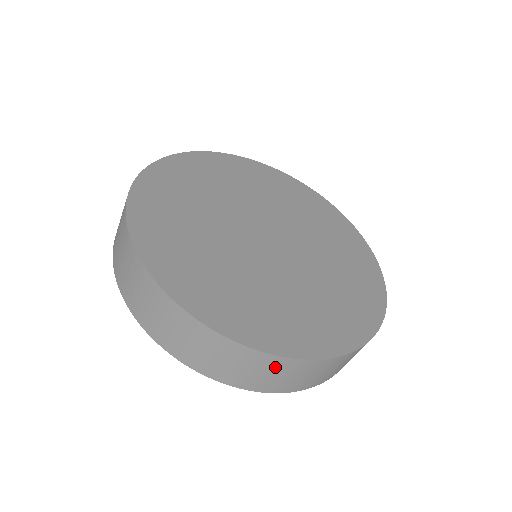
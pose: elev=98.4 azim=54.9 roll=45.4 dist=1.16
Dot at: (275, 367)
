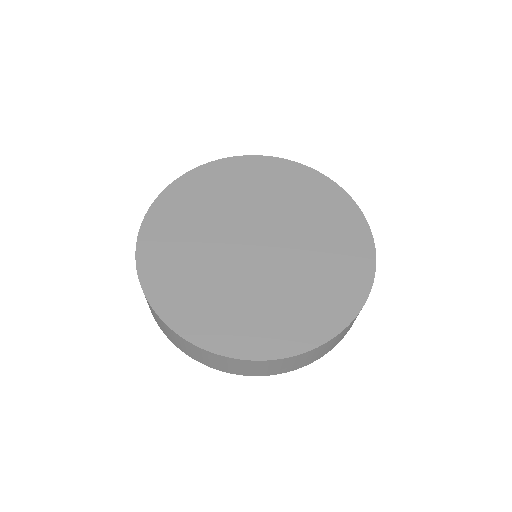
Dot at: (320, 350)
